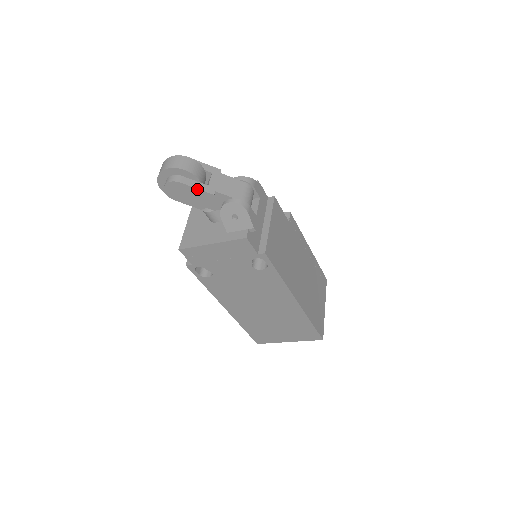
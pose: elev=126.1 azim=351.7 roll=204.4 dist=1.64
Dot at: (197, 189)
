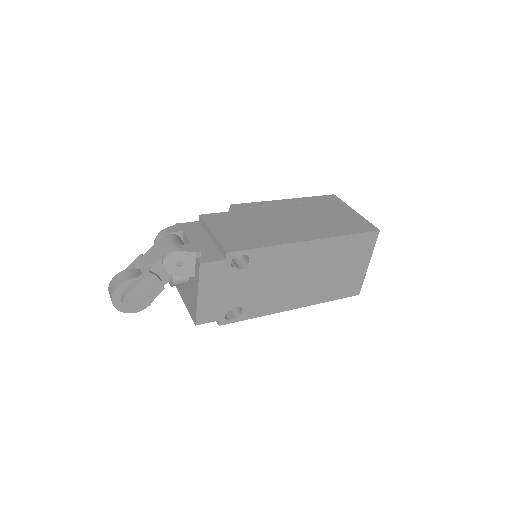
Dot at: (138, 285)
